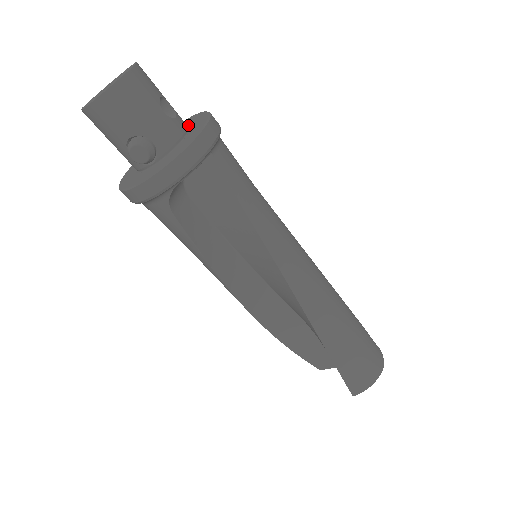
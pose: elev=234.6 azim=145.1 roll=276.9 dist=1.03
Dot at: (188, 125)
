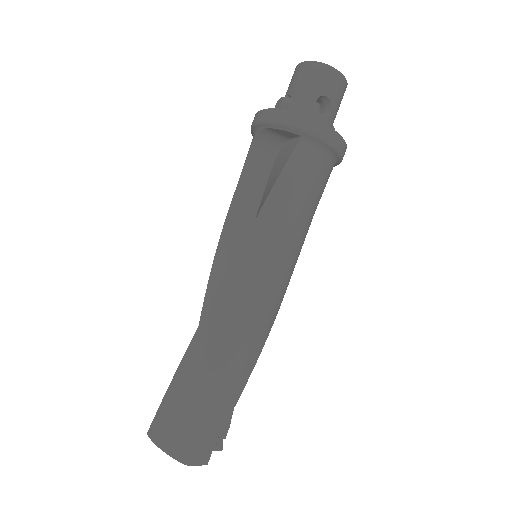
Dot at: occluded
